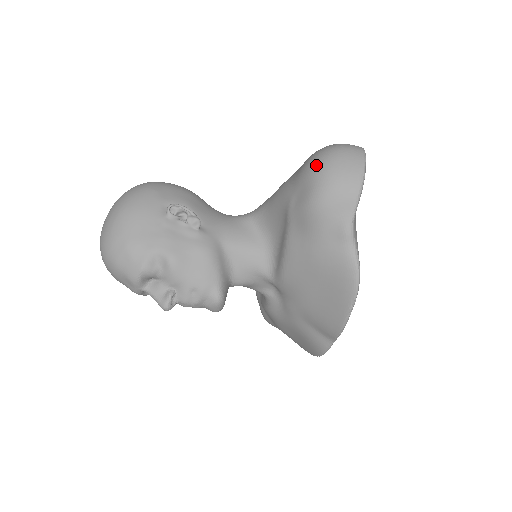
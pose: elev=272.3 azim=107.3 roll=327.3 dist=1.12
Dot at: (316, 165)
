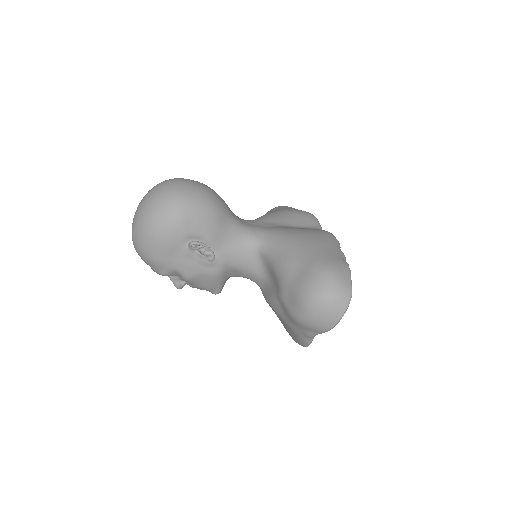
Dot at: (307, 302)
